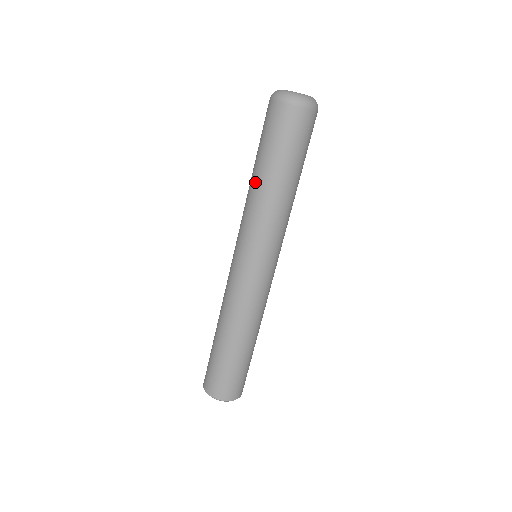
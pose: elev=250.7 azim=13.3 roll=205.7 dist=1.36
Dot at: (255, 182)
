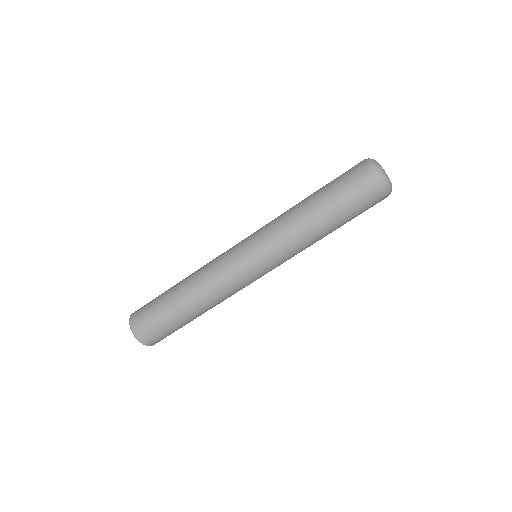
Dot at: (303, 202)
